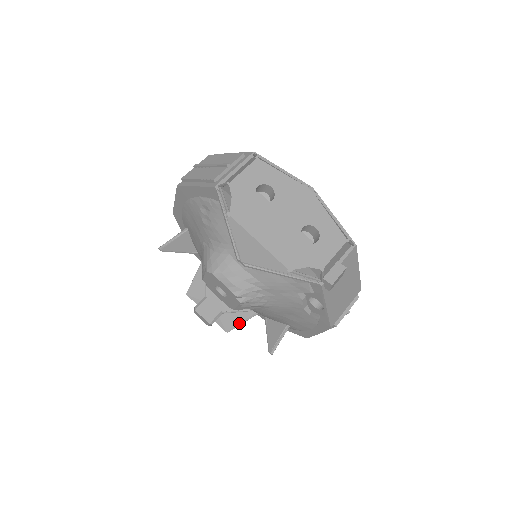
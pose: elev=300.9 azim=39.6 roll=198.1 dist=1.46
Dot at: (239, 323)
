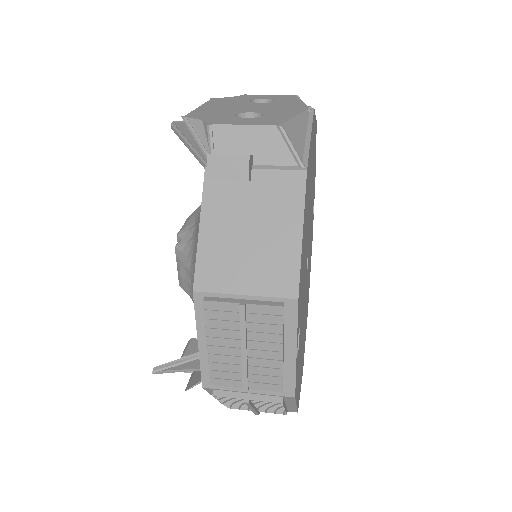
Dot at: (200, 380)
